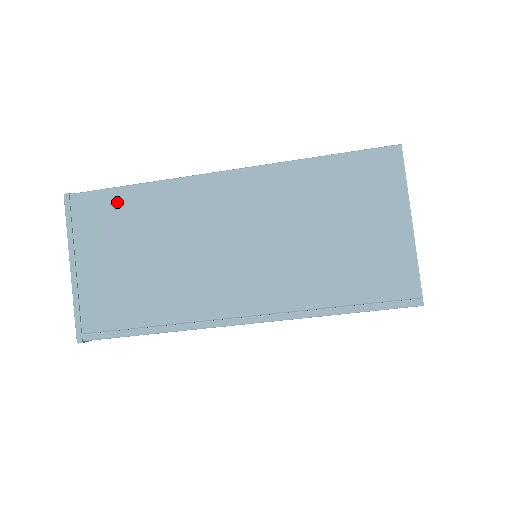
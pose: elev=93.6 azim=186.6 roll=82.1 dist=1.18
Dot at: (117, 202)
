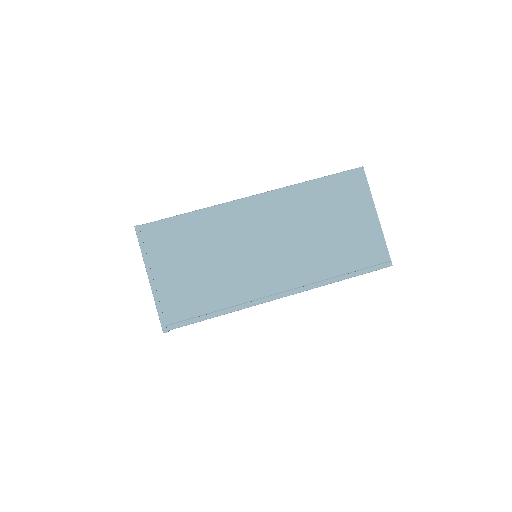
Dot at: (177, 227)
